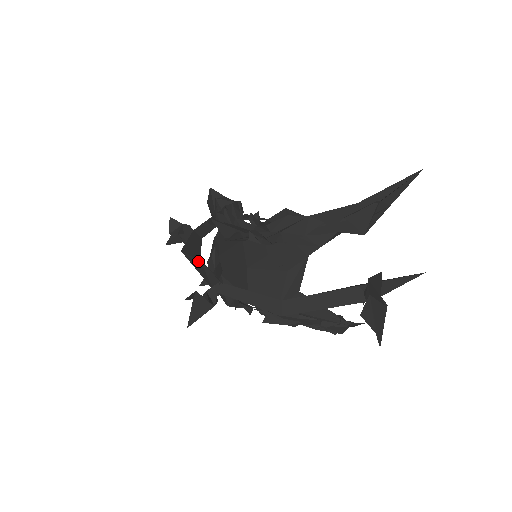
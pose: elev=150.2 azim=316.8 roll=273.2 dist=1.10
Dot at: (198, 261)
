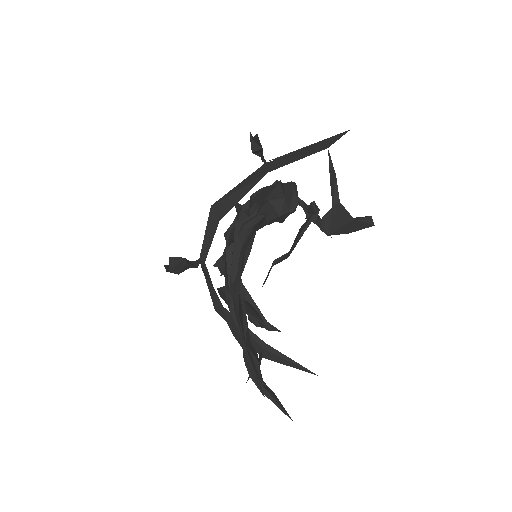
Dot at: (217, 222)
